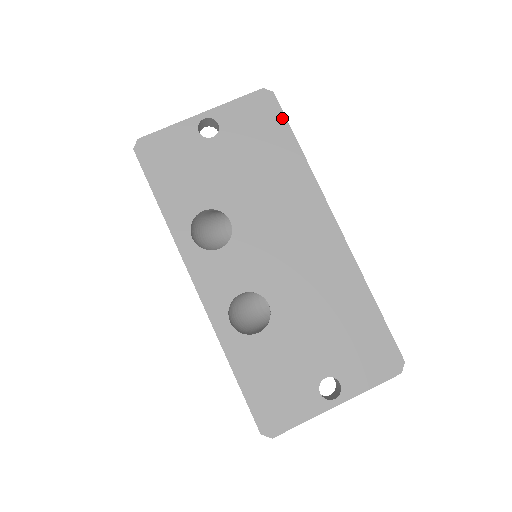
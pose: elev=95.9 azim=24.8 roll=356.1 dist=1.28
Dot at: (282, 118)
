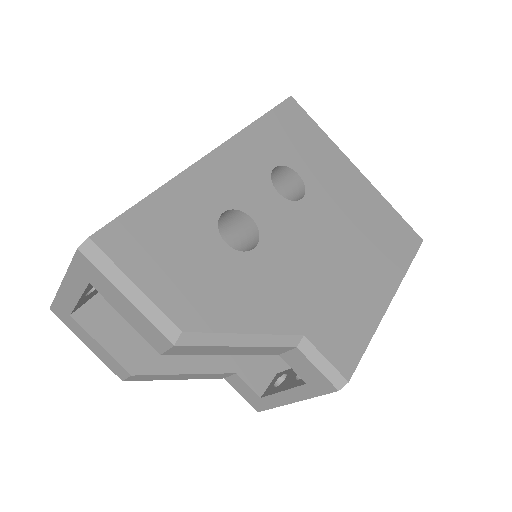
Dot at: (276, 107)
